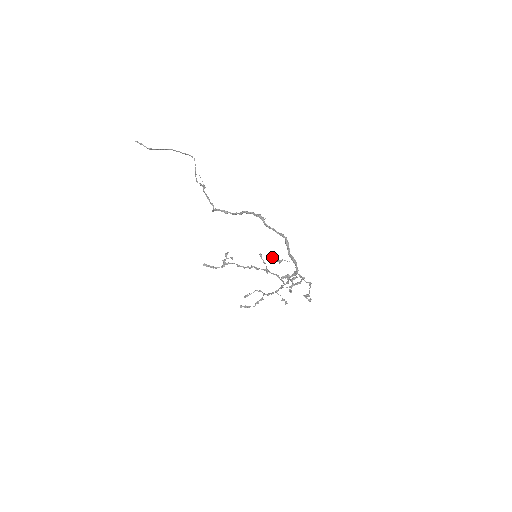
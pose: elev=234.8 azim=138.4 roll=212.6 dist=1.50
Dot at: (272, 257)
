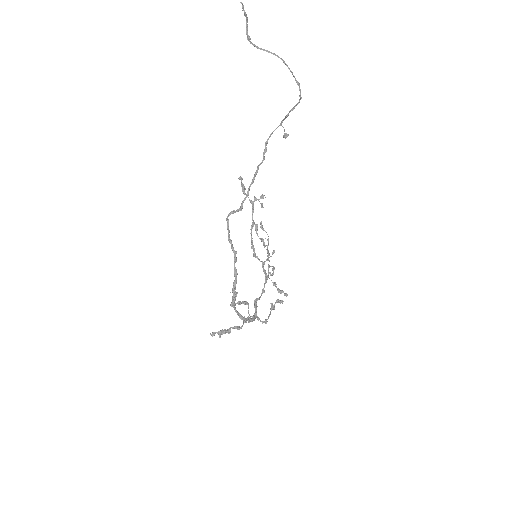
Dot at: occluded
